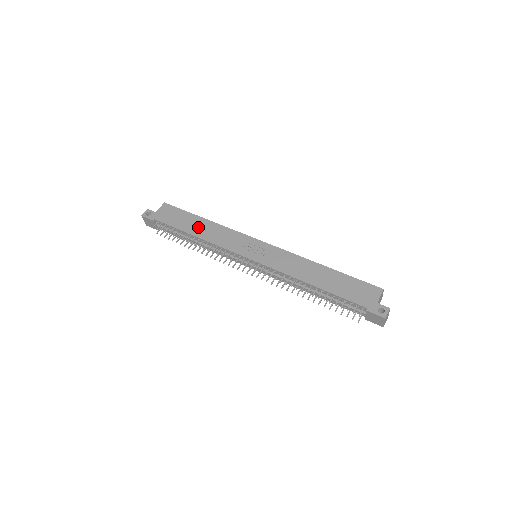
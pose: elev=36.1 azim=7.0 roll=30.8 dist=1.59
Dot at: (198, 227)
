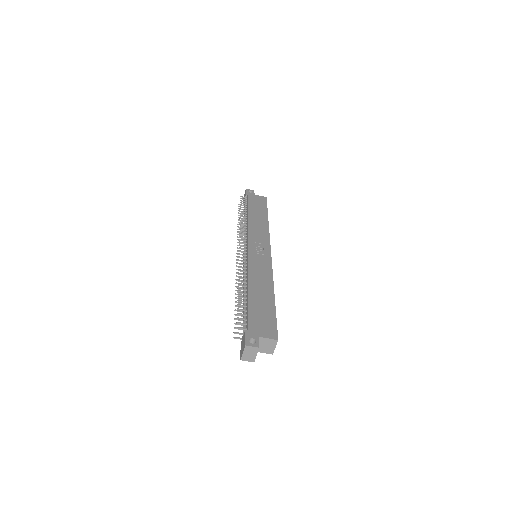
Dot at: (257, 216)
